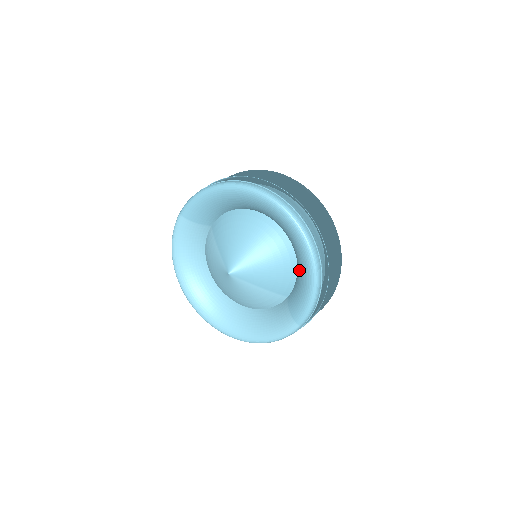
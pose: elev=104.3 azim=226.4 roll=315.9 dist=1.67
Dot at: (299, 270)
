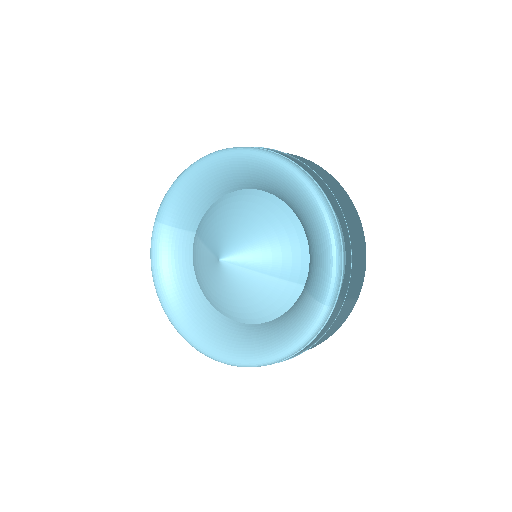
Dot at: (308, 234)
